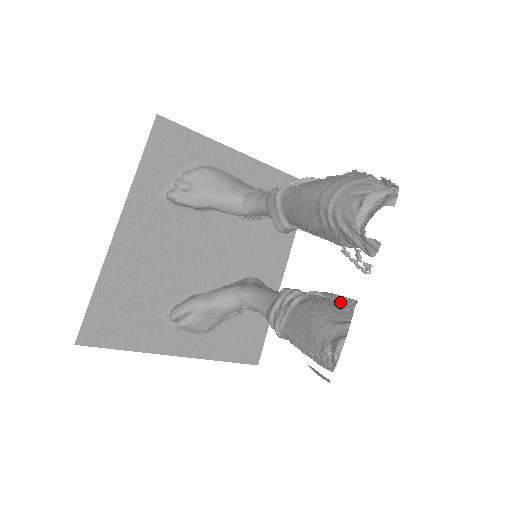
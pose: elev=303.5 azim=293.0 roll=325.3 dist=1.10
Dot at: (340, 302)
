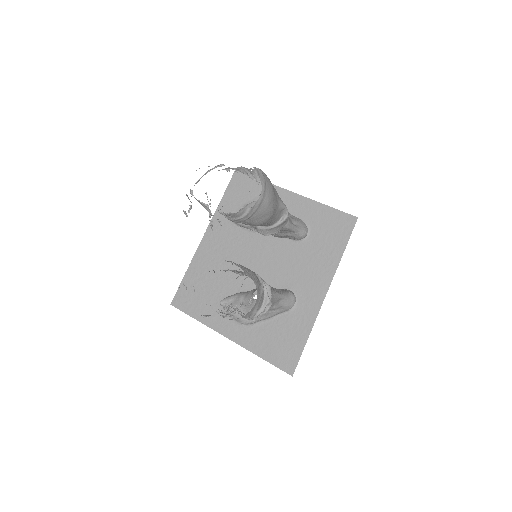
Dot at: occluded
